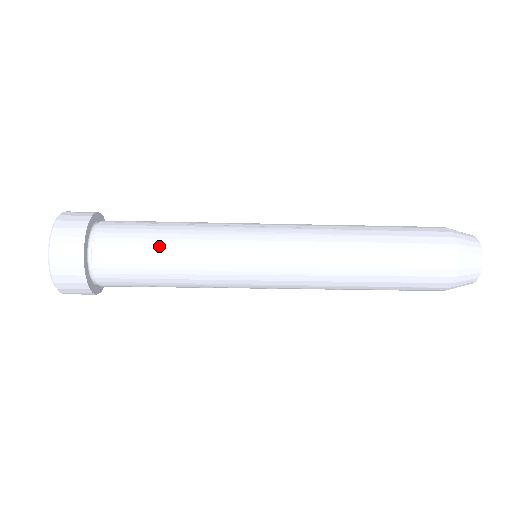
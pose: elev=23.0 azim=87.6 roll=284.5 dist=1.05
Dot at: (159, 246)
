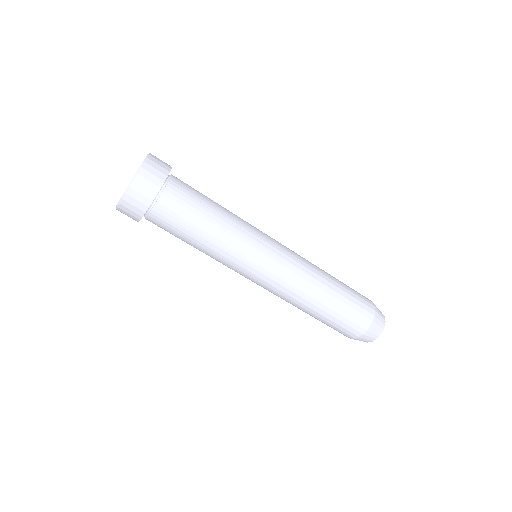
Dot at: (212, 204)
